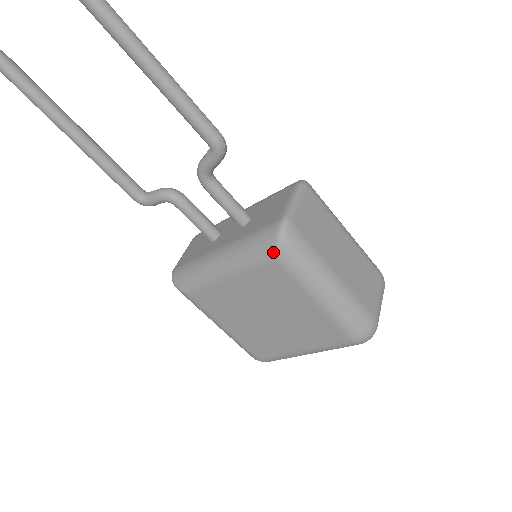
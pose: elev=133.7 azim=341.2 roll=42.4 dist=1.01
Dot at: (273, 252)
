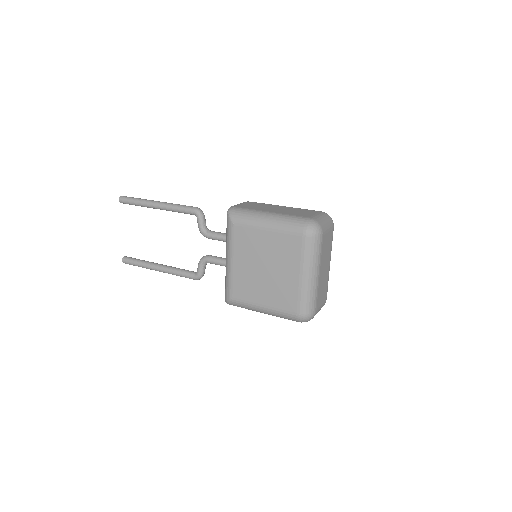
Dot at: (230, 222)
